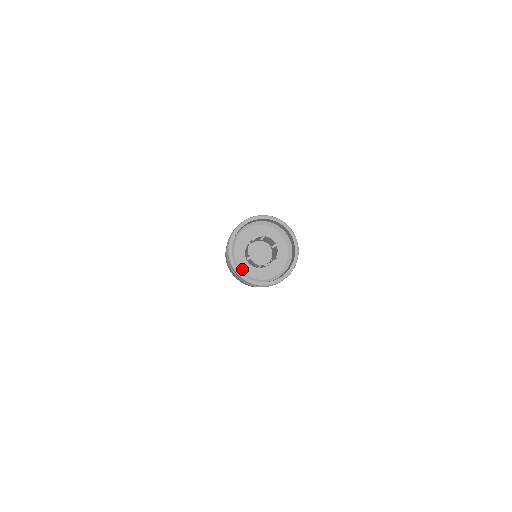
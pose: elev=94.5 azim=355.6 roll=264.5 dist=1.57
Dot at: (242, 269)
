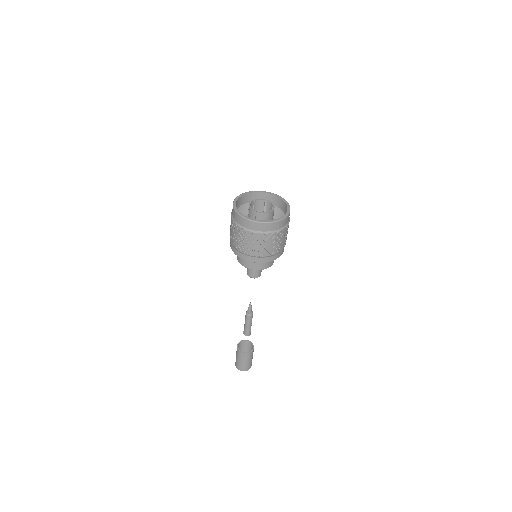
Dot at: occluded
